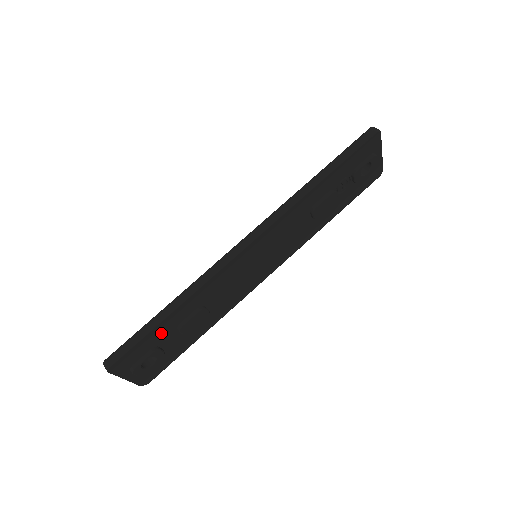
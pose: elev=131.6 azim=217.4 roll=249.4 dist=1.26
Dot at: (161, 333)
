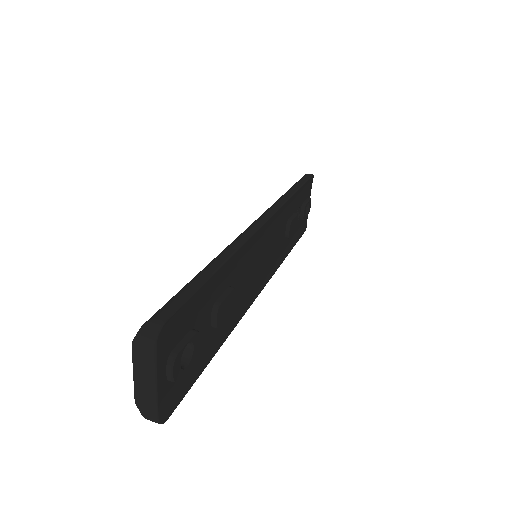
Dot at: (203, 303)
